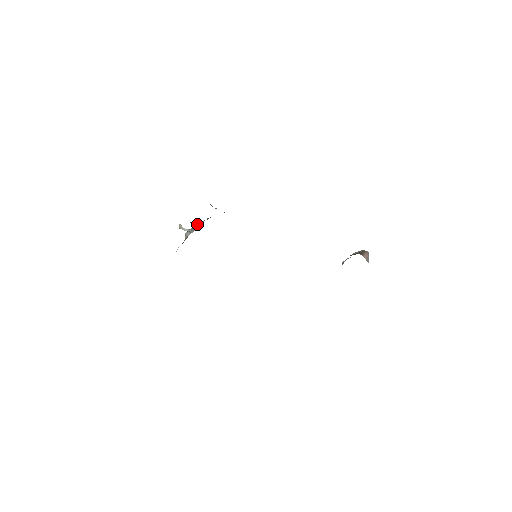
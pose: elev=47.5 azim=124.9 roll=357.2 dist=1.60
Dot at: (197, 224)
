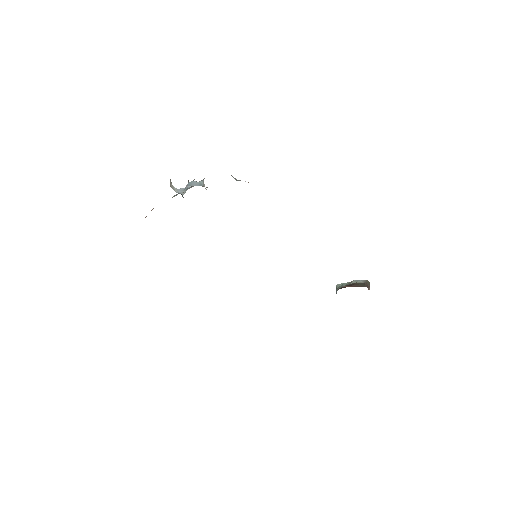
Dot at: (192, 185)
